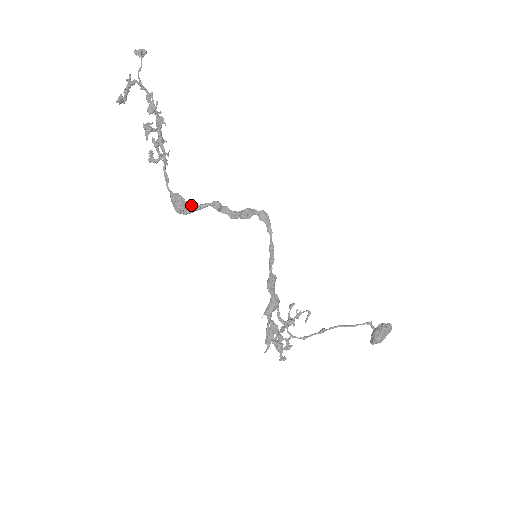
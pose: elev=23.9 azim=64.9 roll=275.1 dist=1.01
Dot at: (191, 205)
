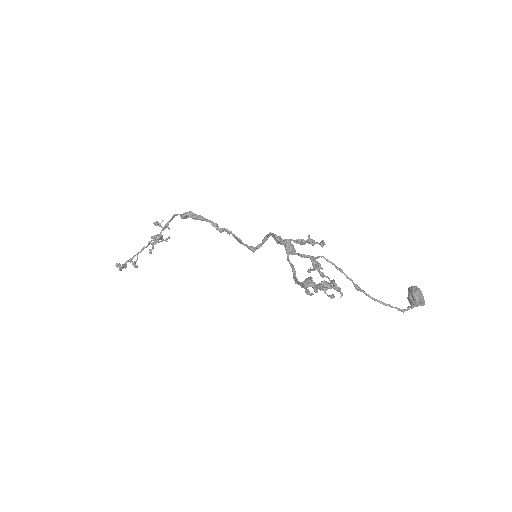
Dot at: (197, 217)
